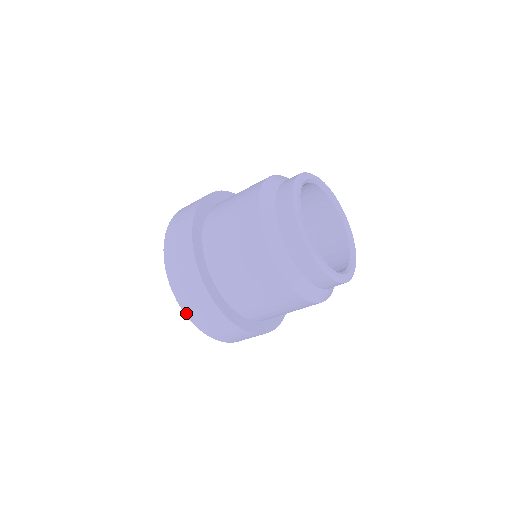
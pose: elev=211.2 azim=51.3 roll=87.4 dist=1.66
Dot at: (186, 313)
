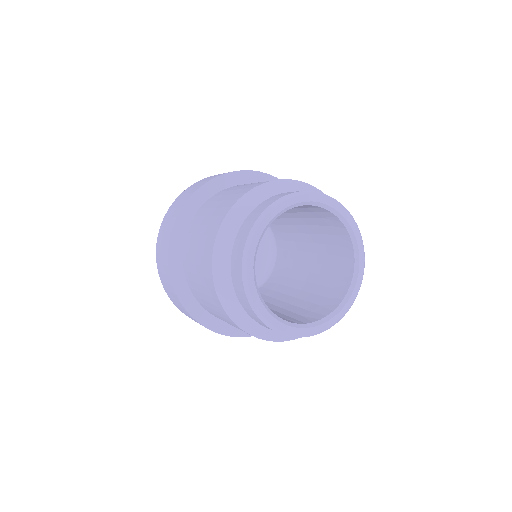
Dot at: occluded
